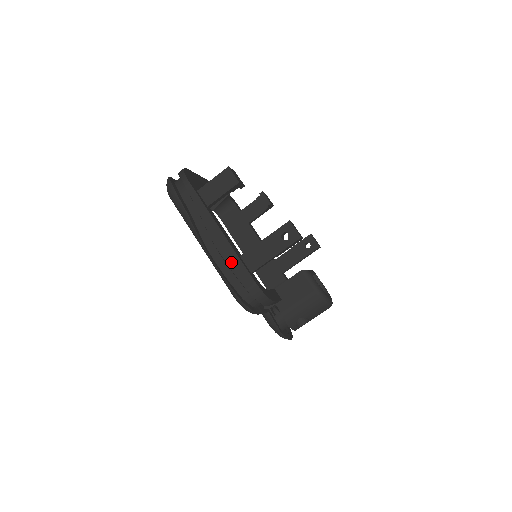
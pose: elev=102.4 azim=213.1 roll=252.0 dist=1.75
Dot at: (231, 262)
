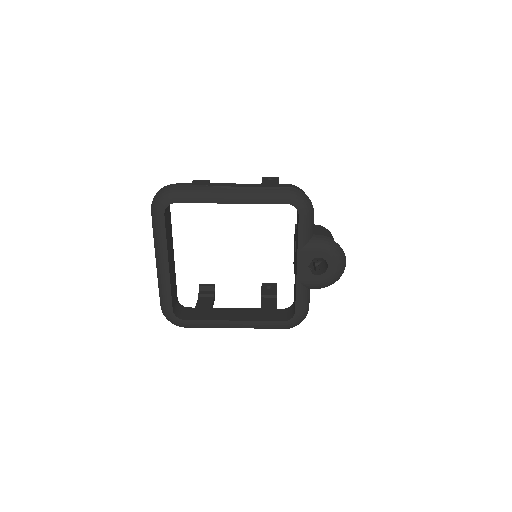
Dot at: (262, 186)
